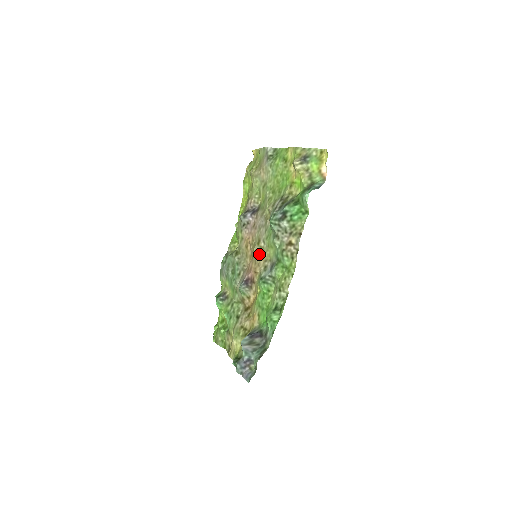
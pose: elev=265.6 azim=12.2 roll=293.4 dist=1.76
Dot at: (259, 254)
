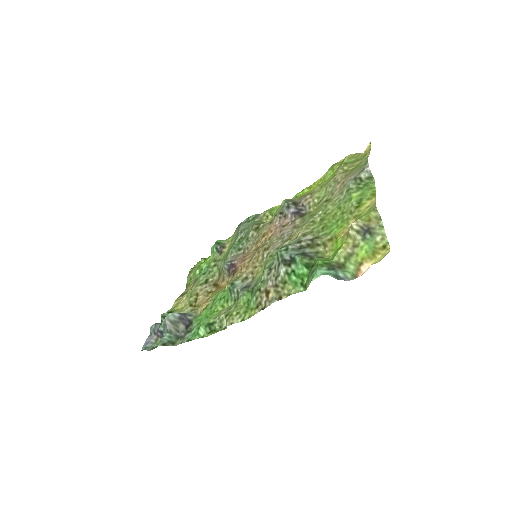
Dot at: (257, 259)
